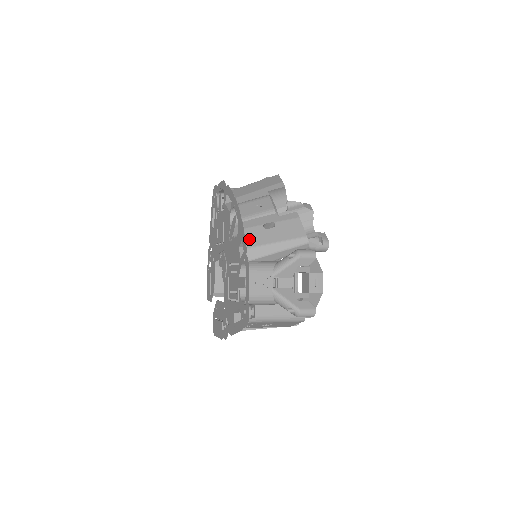
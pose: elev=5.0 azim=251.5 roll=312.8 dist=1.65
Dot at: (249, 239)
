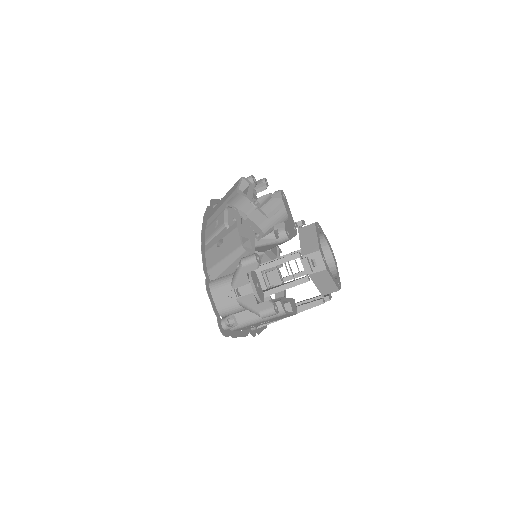
Dot at: (209, 261)
